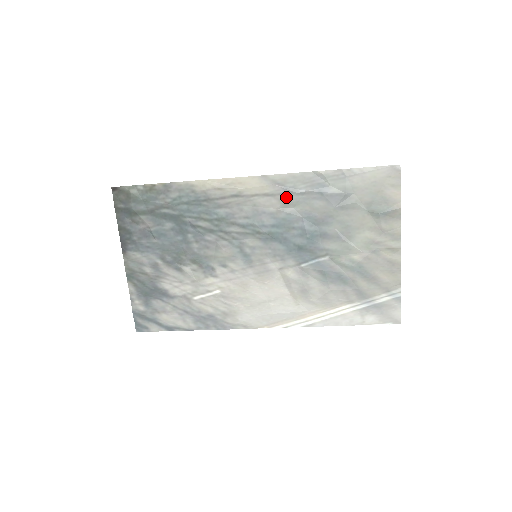
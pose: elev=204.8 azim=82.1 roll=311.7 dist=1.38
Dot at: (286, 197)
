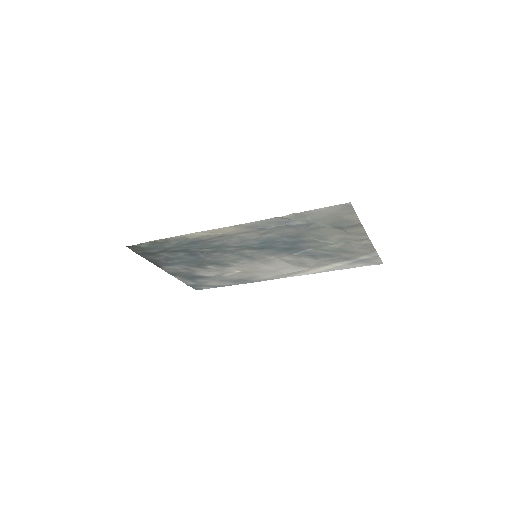
Dot at: (261, 231)
